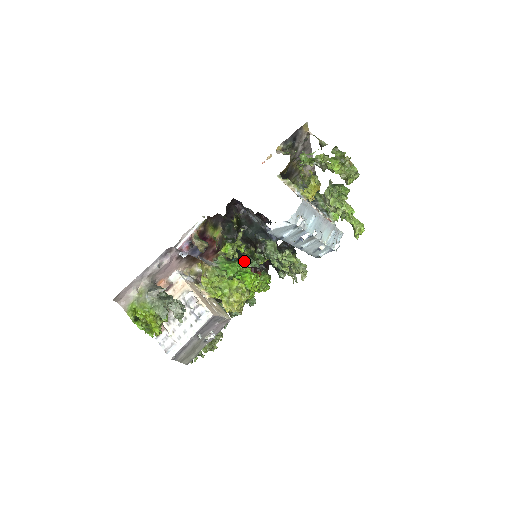
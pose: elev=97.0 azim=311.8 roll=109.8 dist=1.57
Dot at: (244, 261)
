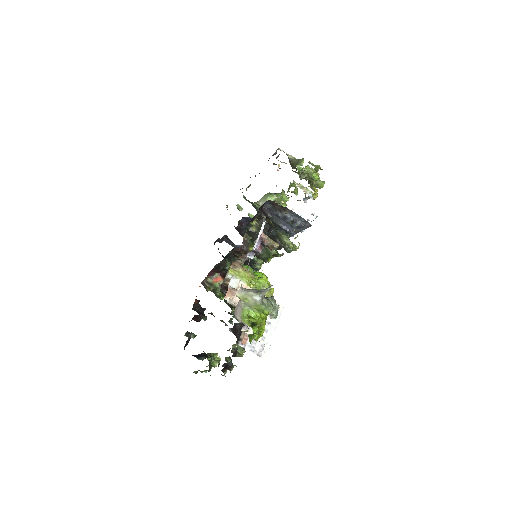
Dot at: occluded
